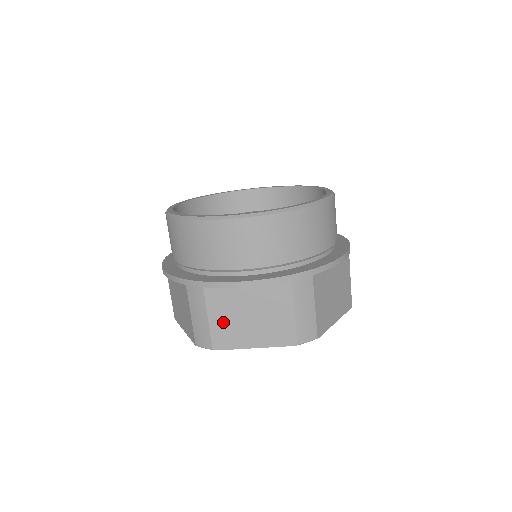
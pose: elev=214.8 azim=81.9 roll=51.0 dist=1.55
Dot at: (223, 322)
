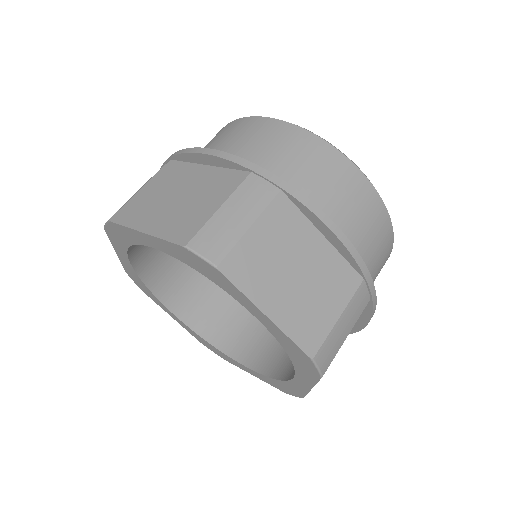
Dot at: (263, 248)
